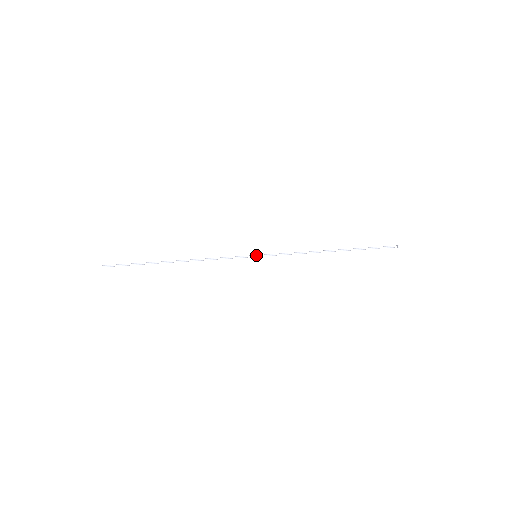
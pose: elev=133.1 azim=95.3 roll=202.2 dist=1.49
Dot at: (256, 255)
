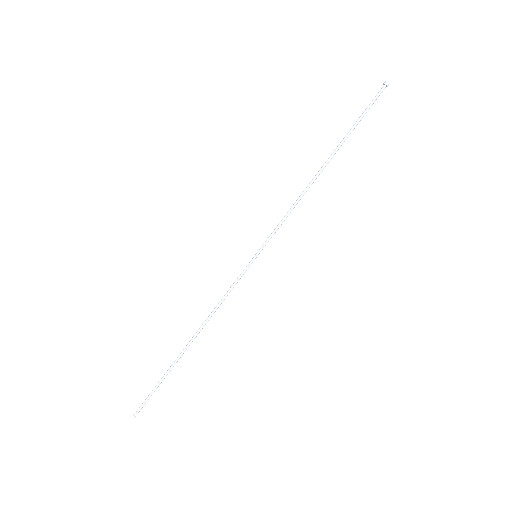
Dot at: occluded
